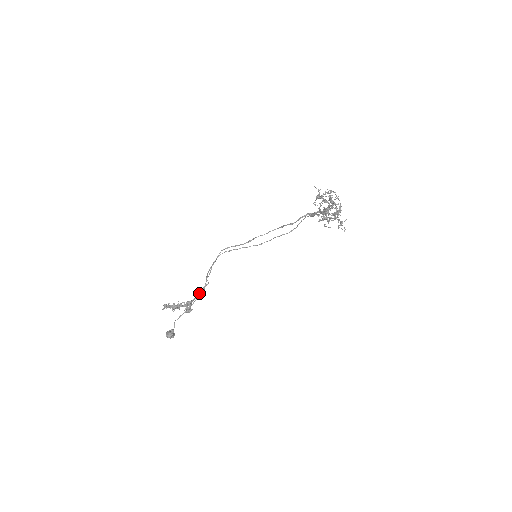
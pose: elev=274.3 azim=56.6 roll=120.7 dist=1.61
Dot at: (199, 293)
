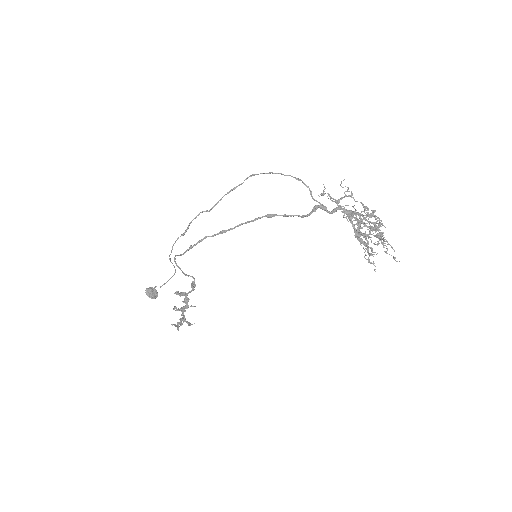
Dot at: occluded
